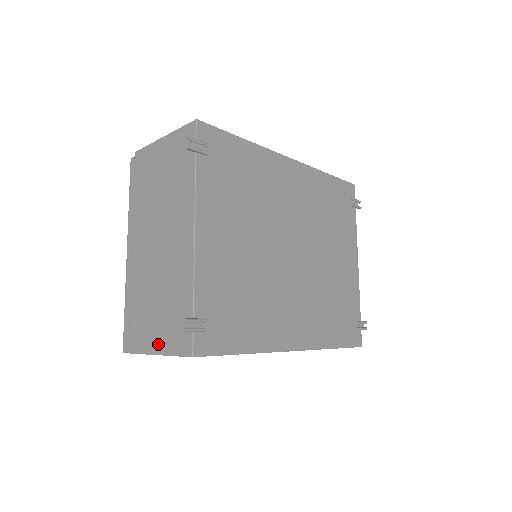
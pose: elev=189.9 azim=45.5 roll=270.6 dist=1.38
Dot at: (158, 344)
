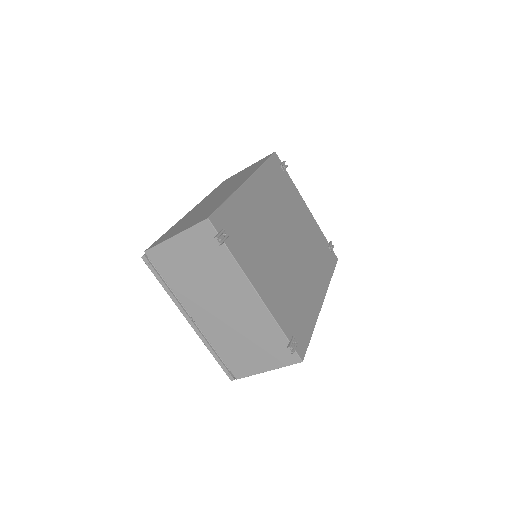
Dot at: (265, 366)
